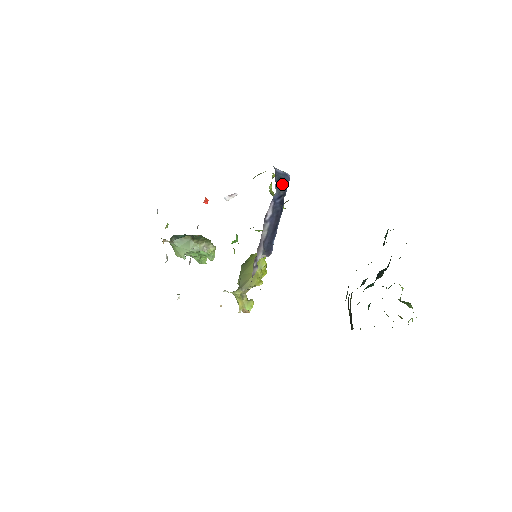
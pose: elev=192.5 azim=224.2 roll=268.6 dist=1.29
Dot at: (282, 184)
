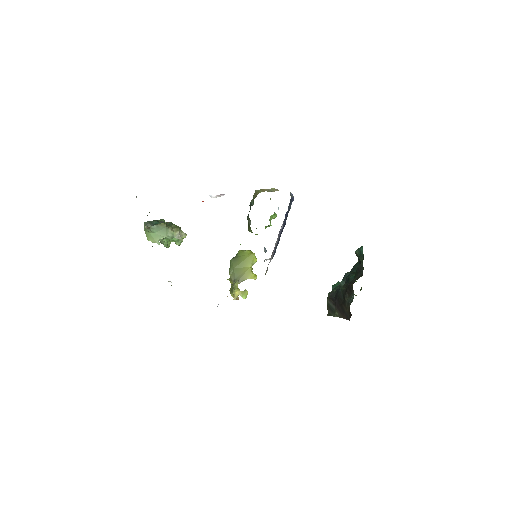
Dot at: (290, 203)
